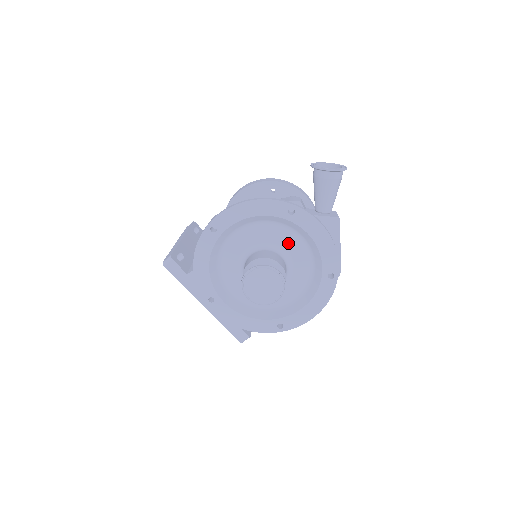
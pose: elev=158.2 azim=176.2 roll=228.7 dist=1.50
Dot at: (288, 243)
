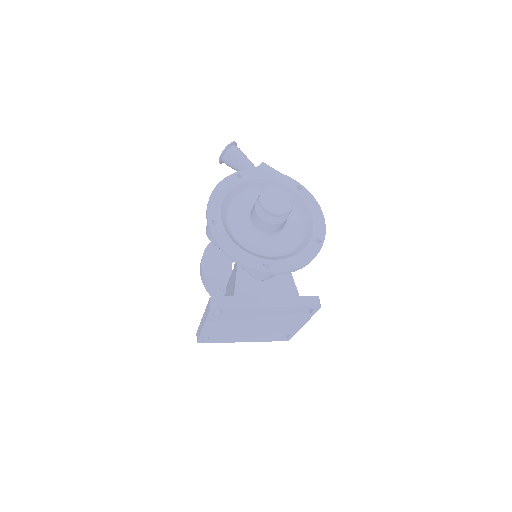
Dot at: occluded
